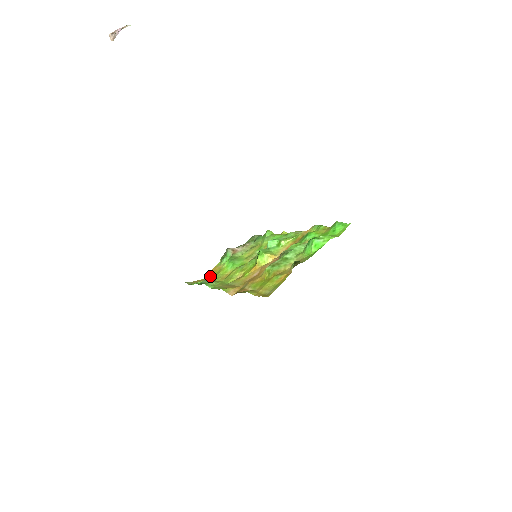
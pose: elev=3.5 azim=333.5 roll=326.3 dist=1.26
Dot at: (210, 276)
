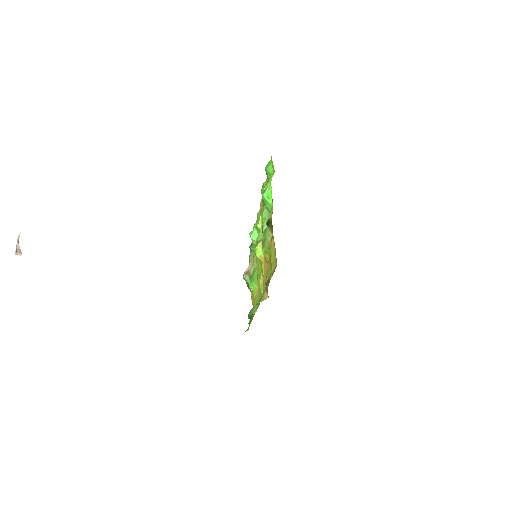
Dot at: occluded
